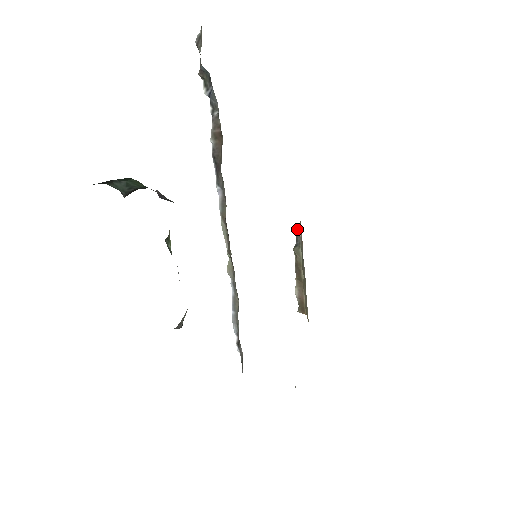
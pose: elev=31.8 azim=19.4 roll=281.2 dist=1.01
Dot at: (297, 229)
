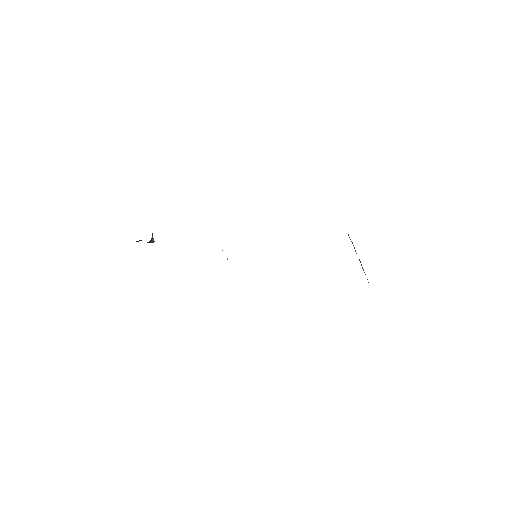
Dot at: occluded
